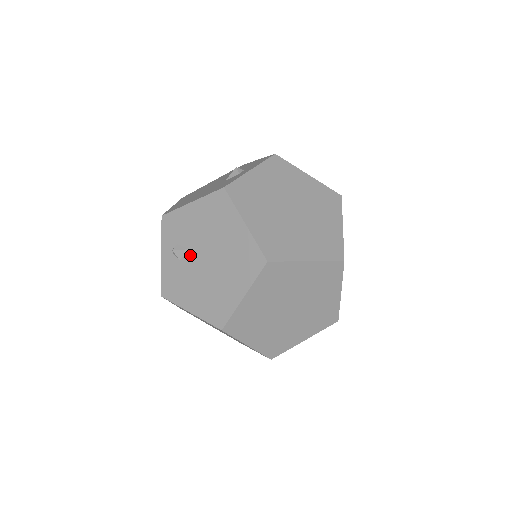
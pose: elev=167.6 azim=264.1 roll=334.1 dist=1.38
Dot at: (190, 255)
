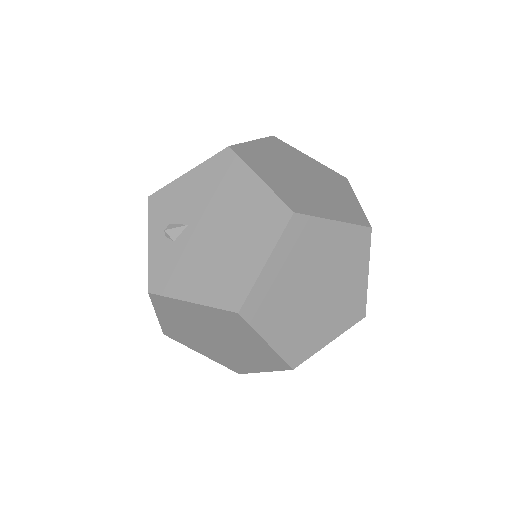
Dot at: (188, 232)
